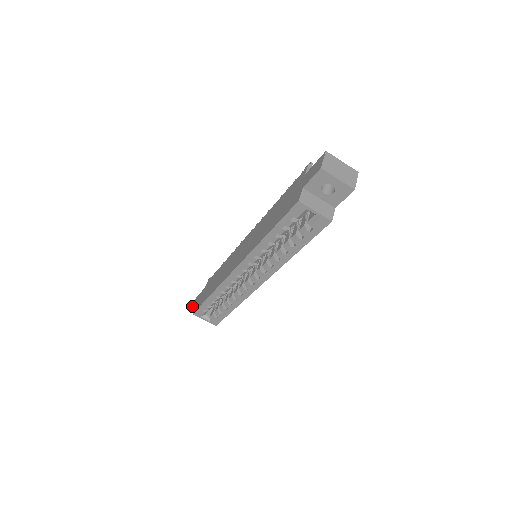
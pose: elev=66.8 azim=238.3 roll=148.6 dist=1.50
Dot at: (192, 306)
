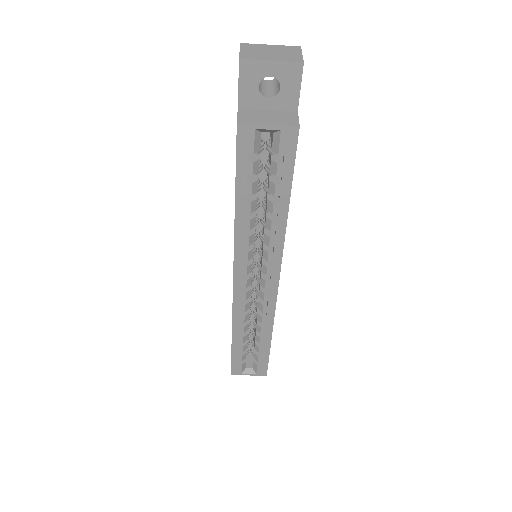
Dot at: occluded
